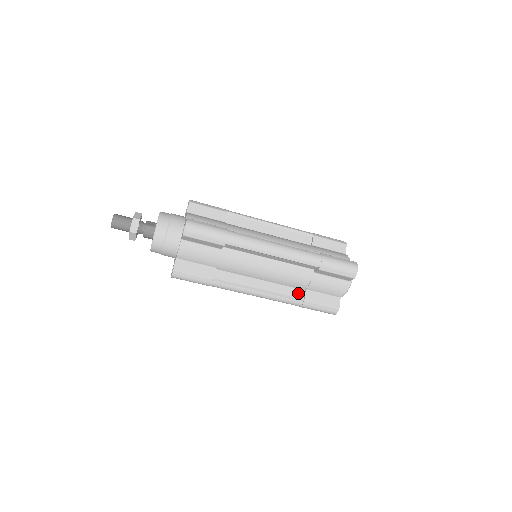
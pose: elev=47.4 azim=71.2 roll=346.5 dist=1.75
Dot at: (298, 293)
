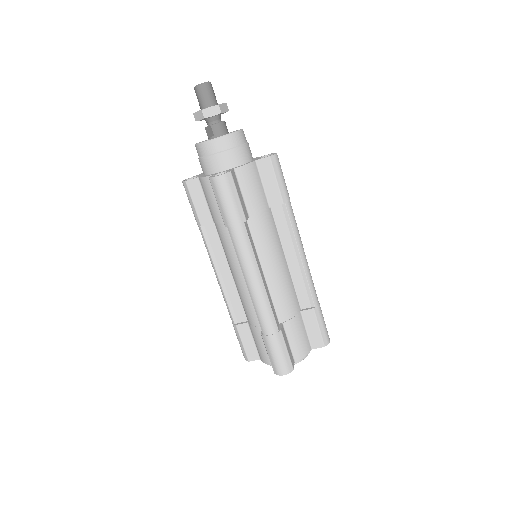
Dot at: (277, 319)
